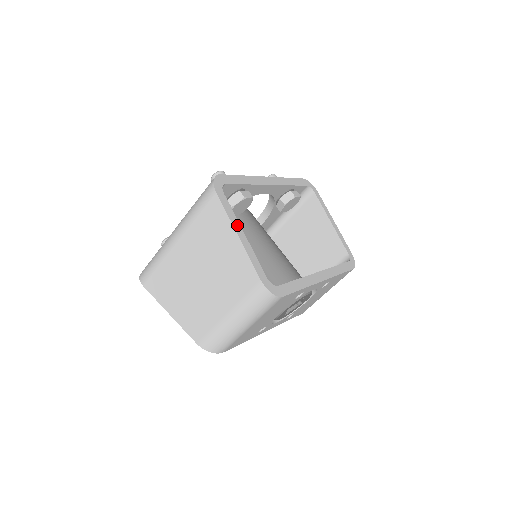
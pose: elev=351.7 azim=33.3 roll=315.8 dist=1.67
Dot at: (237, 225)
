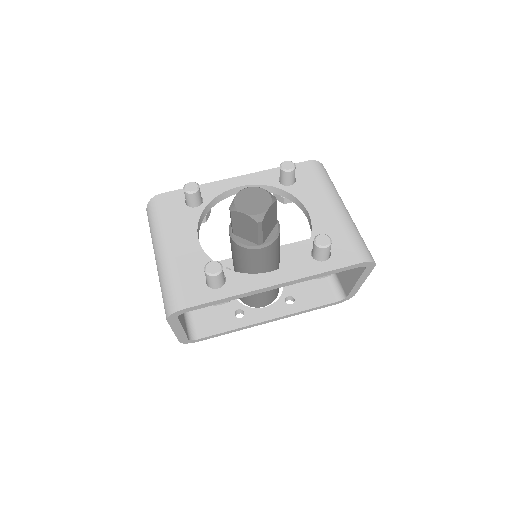
Dot at: (178, 328)
